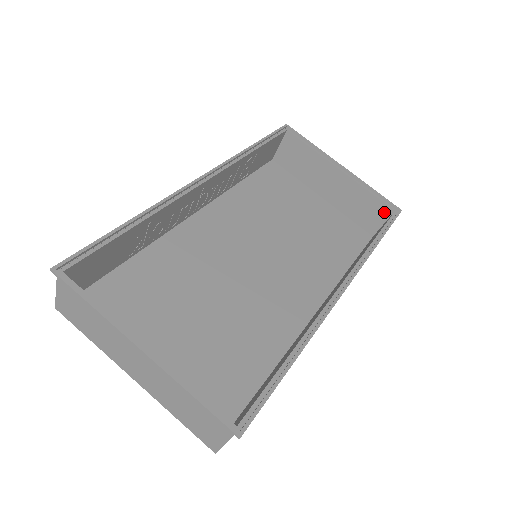
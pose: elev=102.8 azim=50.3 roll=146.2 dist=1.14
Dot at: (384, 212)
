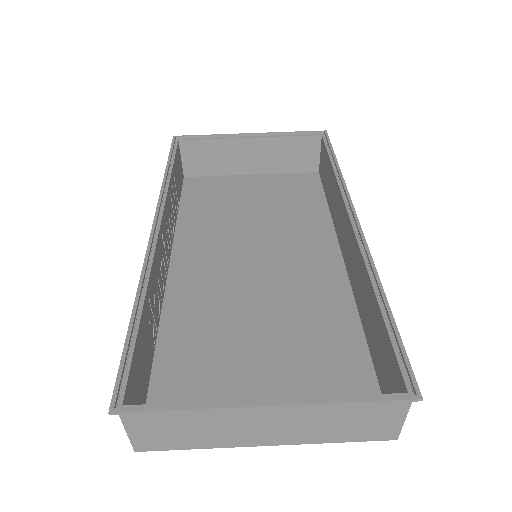
Dot at: (313, 144)
